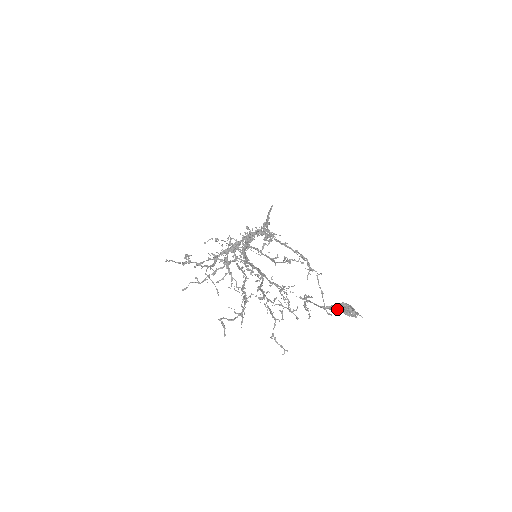
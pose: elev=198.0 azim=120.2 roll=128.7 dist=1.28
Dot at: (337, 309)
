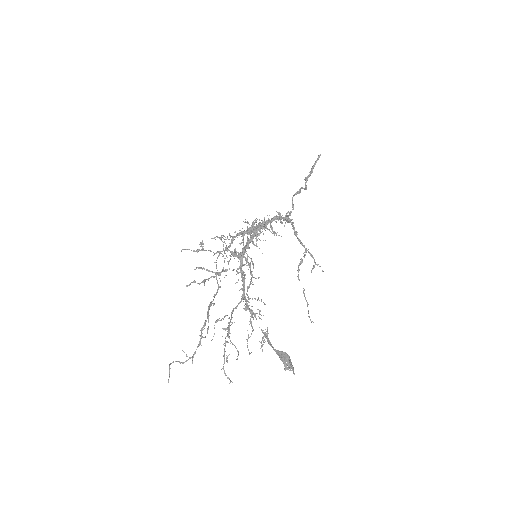
Dot at: (280, 357)
